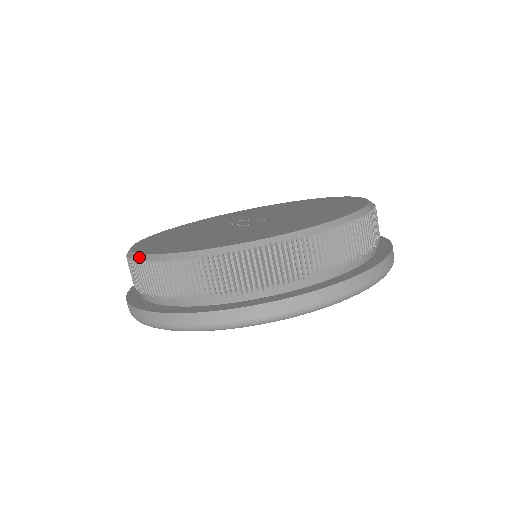
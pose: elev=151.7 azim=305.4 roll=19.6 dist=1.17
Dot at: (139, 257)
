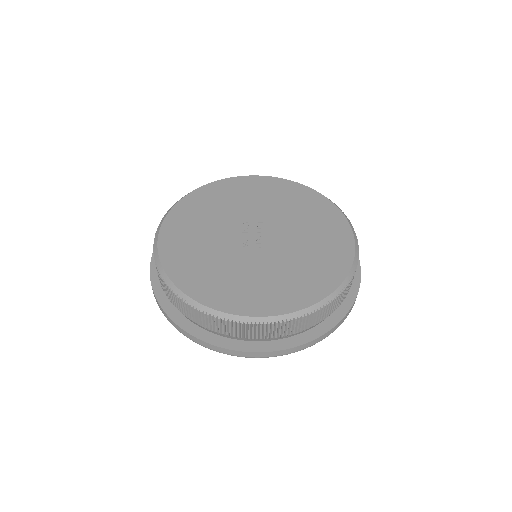
Dot at: (156, 239)
